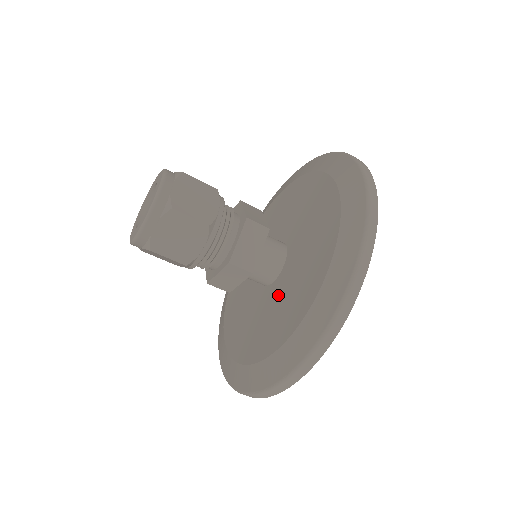
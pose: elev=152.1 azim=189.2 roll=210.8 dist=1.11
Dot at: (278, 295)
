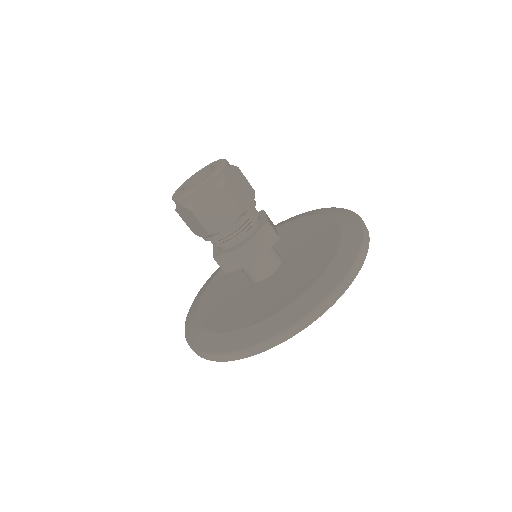
Dot at: (236, 293)
